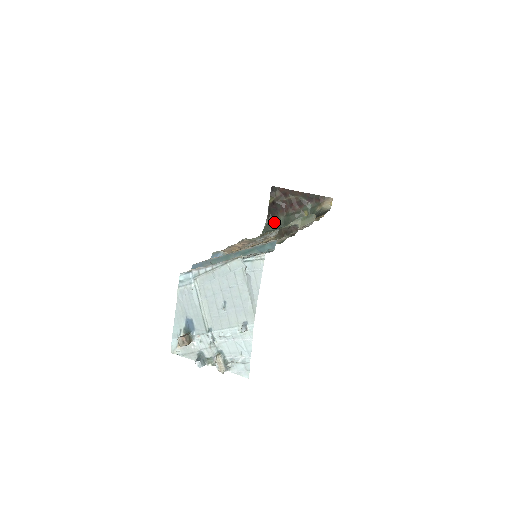
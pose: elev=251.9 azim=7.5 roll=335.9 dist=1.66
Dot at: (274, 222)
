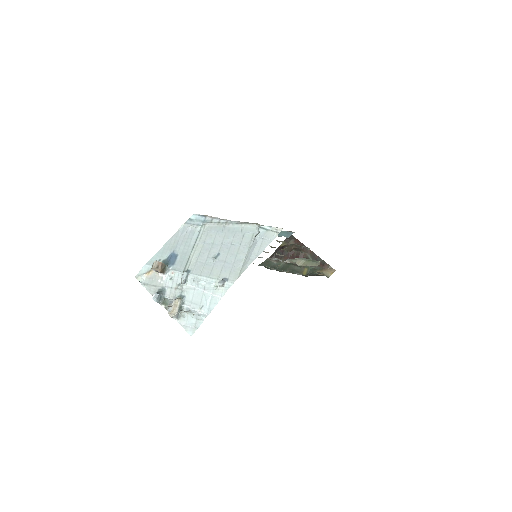
Dot at: (274, 263)
